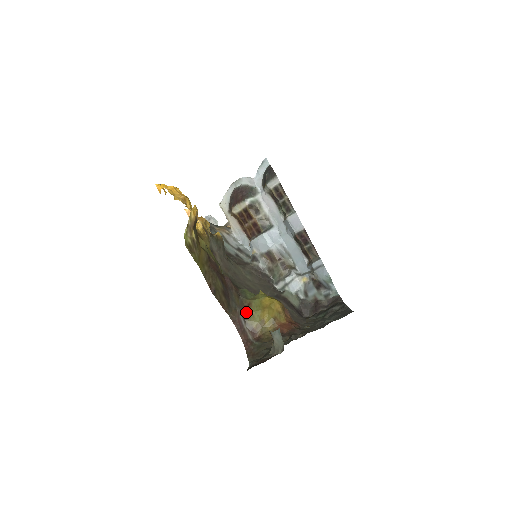
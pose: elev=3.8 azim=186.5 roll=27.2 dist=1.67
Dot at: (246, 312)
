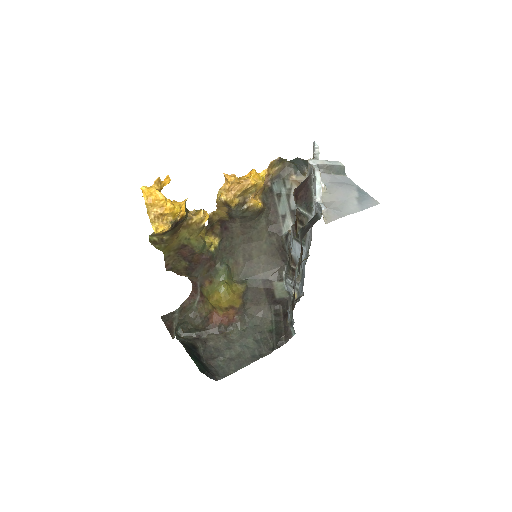
Dot at: (204, 284)
